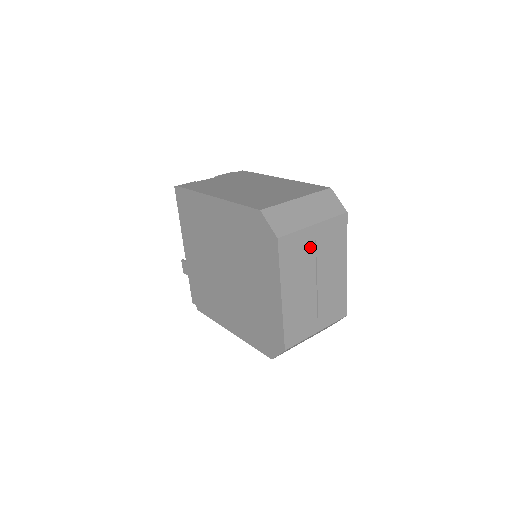
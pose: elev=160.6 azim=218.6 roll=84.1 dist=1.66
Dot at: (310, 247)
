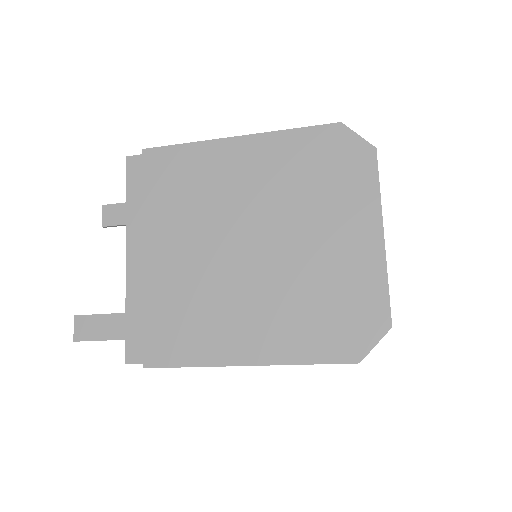
Dot at: occluded
